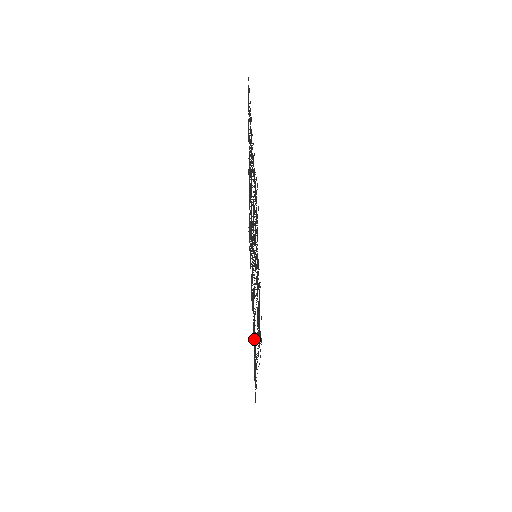
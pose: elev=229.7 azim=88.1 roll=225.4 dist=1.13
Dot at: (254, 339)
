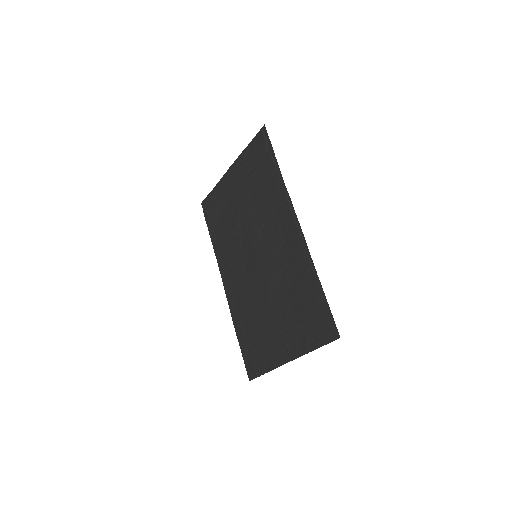
Dot at: (255, 352)
